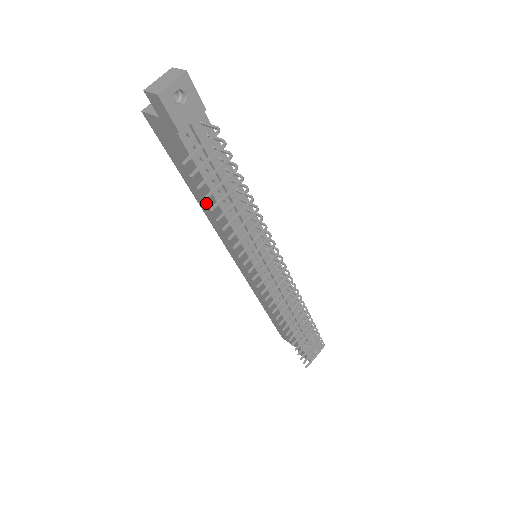
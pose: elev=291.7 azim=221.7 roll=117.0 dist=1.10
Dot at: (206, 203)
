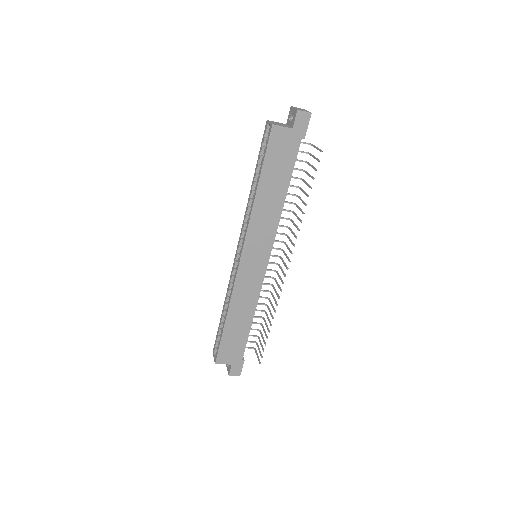
Dot at: (268, 200)
